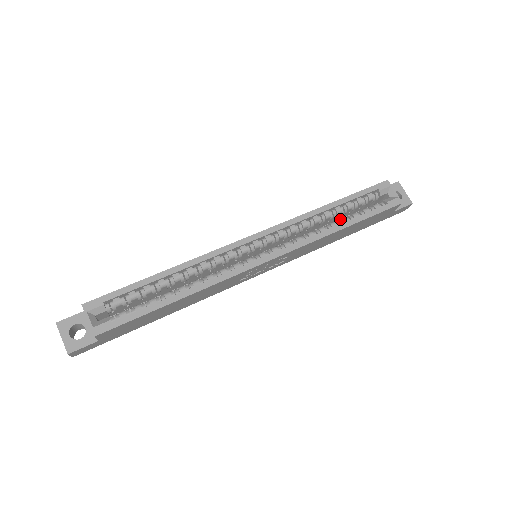
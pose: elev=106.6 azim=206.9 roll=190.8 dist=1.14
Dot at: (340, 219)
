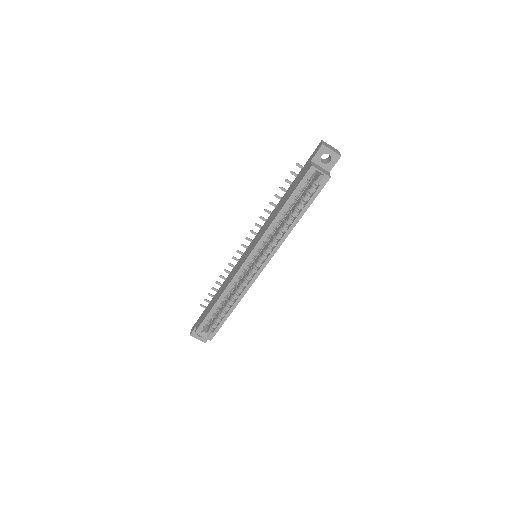
Dot at: (292, 214)
